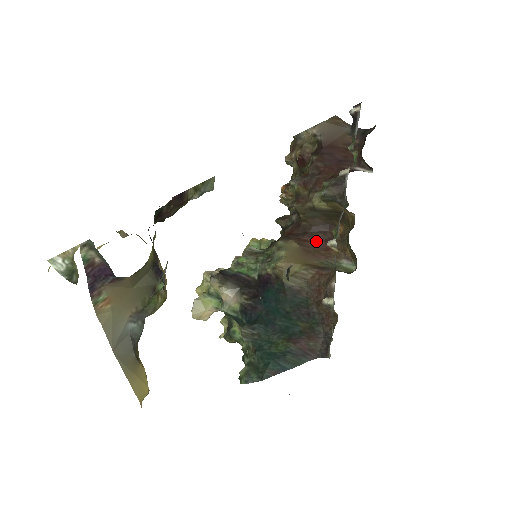
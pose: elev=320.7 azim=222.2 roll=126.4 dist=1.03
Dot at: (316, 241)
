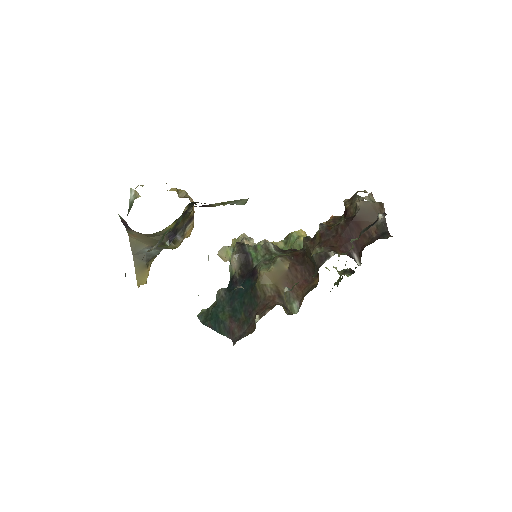
Dot at: (301, 275)
